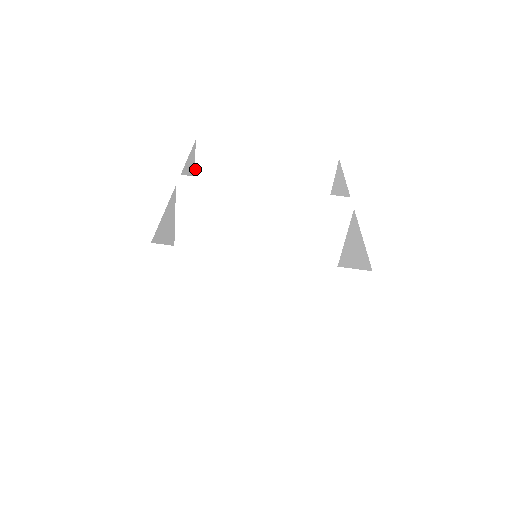
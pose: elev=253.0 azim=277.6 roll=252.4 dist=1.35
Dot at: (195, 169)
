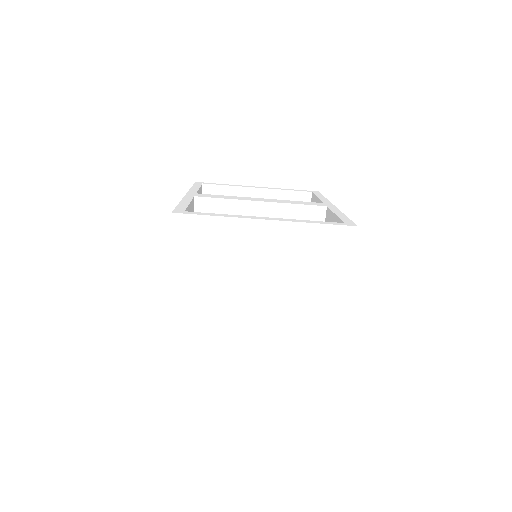
Dot at: occluded
